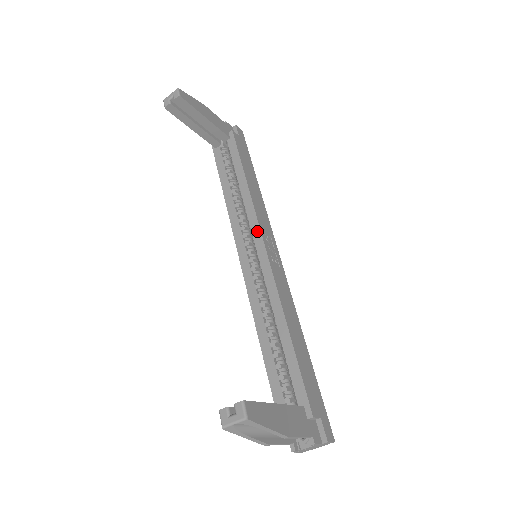
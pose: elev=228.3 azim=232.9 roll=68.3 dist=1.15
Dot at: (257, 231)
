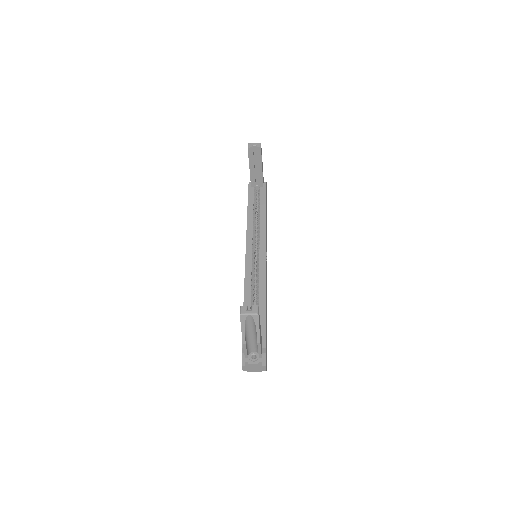
Dot at: (264, 243)
